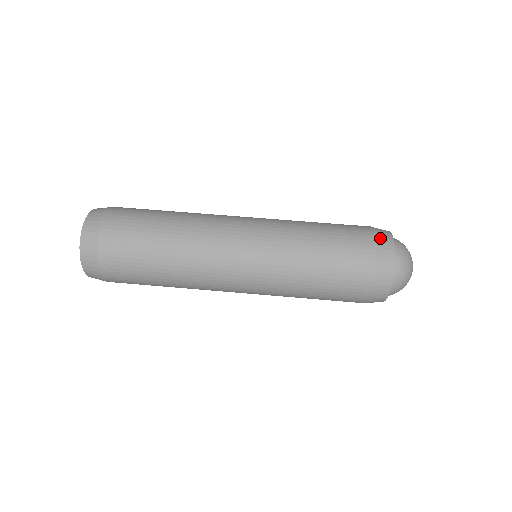
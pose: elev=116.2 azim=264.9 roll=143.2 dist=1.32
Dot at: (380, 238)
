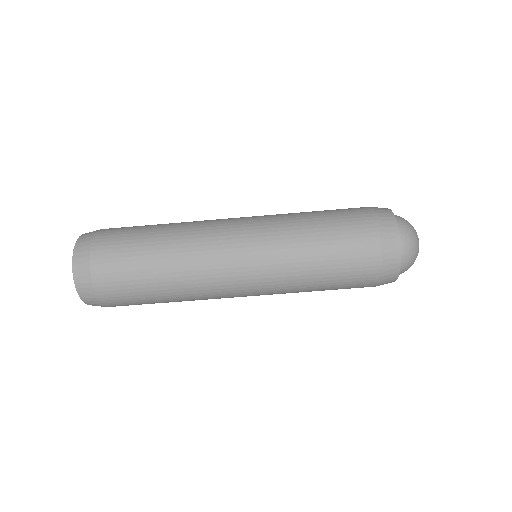
Dot at: (386, 271)
